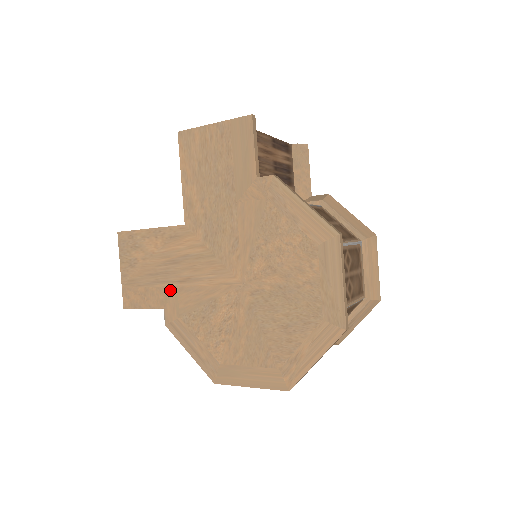
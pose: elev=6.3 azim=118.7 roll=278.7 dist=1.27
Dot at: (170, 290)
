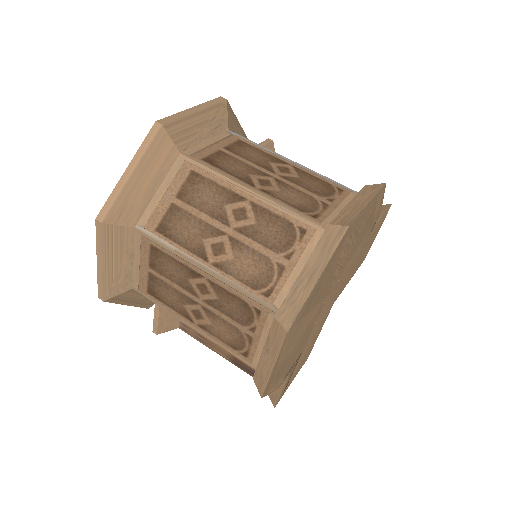
Dot at: occluded
